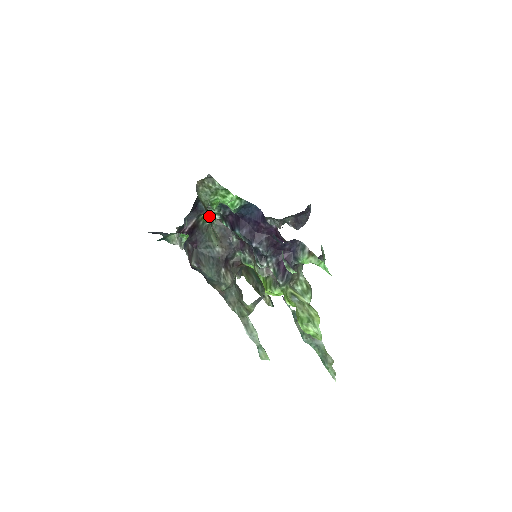
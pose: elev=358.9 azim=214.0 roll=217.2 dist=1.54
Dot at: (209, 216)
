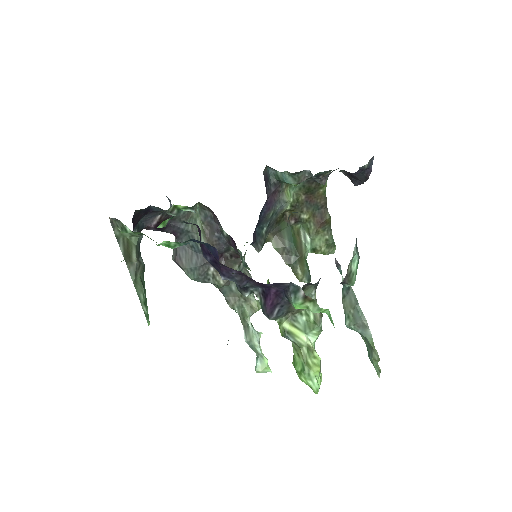
Dot at: (131, 266)
